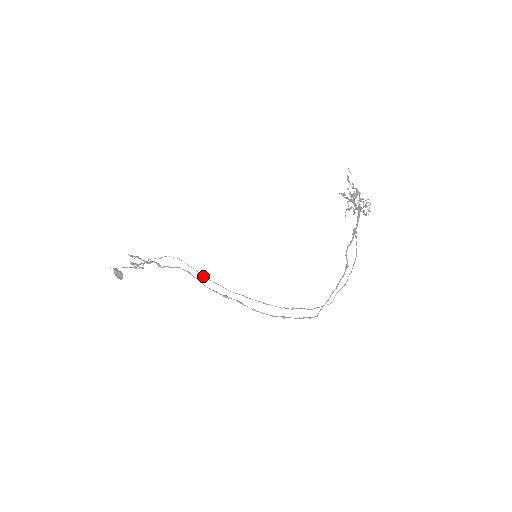
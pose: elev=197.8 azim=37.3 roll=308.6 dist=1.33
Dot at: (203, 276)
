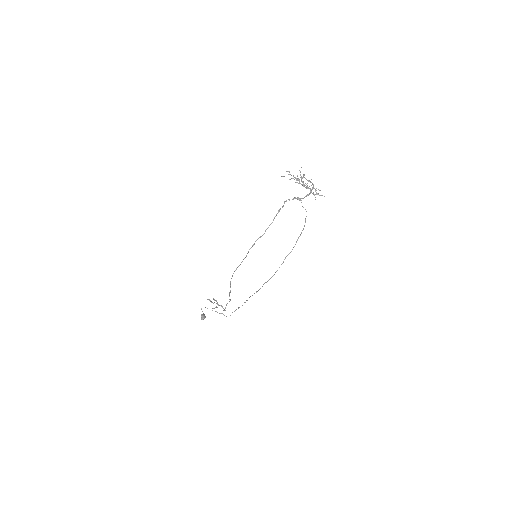
Dot at: (238, 307)
